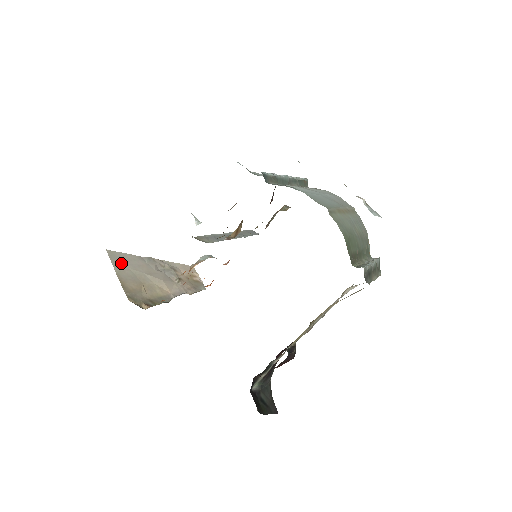
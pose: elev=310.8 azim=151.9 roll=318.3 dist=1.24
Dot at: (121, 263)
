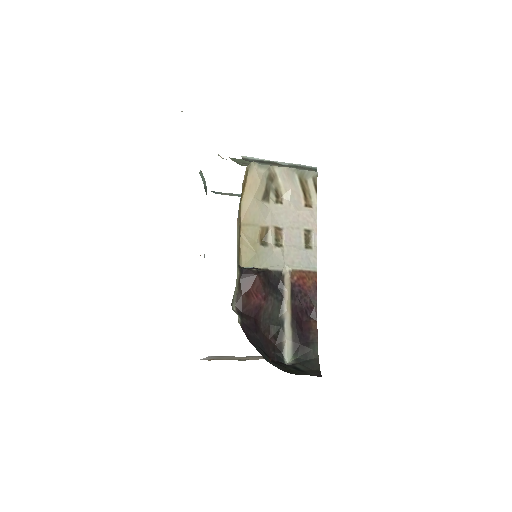
Dot at: (216, 357)
